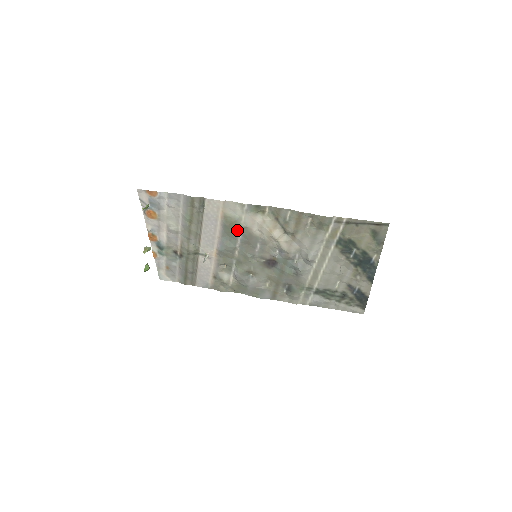
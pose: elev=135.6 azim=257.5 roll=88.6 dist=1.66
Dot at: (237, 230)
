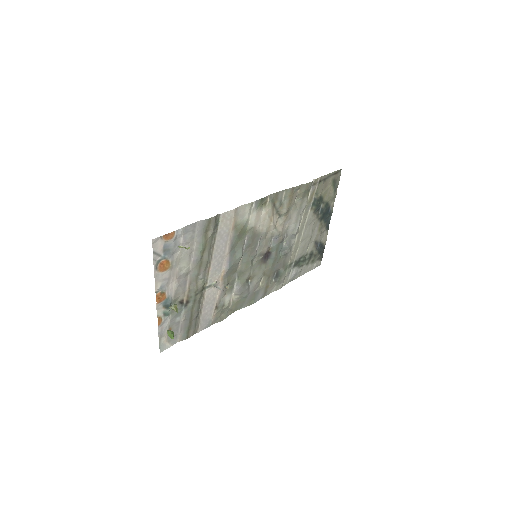
Dot at: (244, 236)
